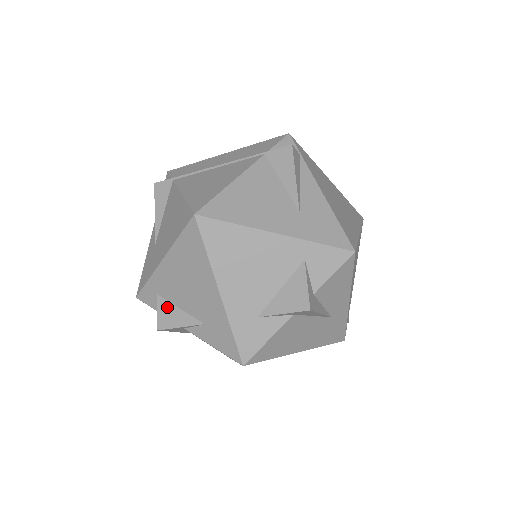
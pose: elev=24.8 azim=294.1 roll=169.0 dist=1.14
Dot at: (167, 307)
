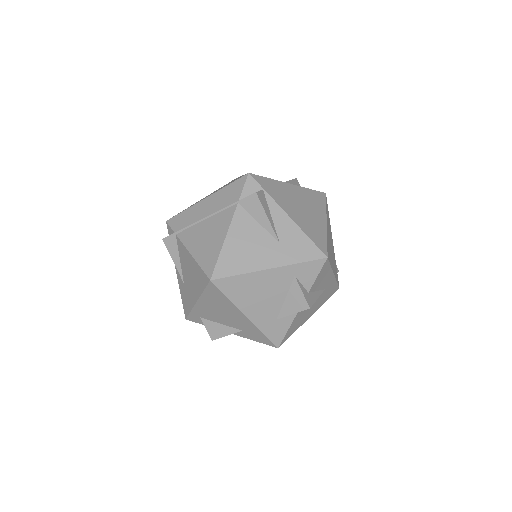
Dot at: (212, 325)
